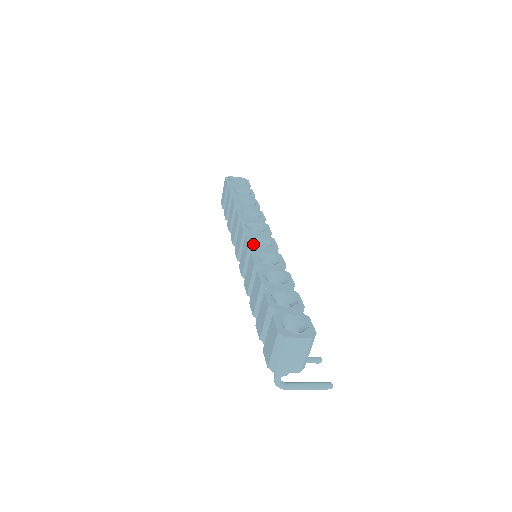
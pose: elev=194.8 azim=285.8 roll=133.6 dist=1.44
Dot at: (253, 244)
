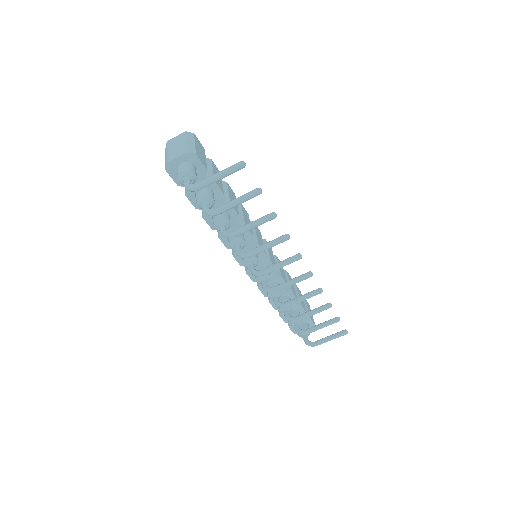
Dot at: occluded
